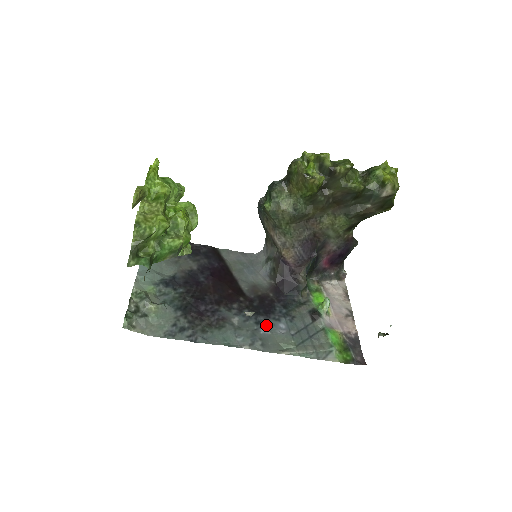
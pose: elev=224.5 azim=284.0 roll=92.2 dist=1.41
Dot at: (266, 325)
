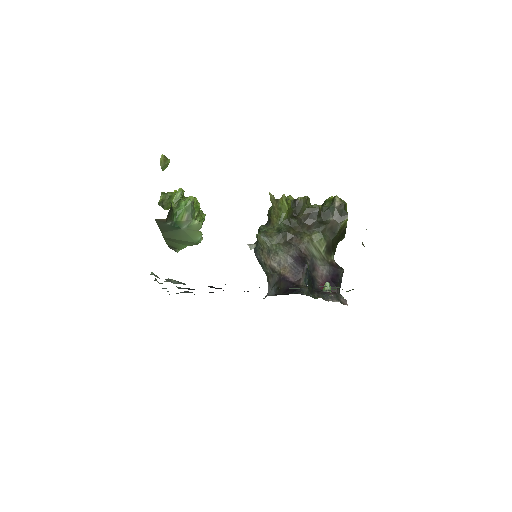
Dot at: occluded
